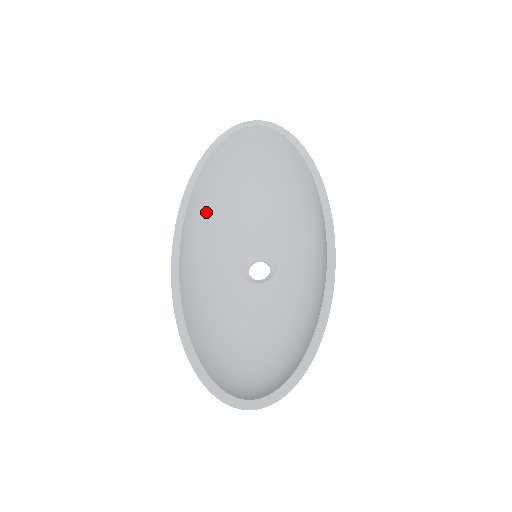
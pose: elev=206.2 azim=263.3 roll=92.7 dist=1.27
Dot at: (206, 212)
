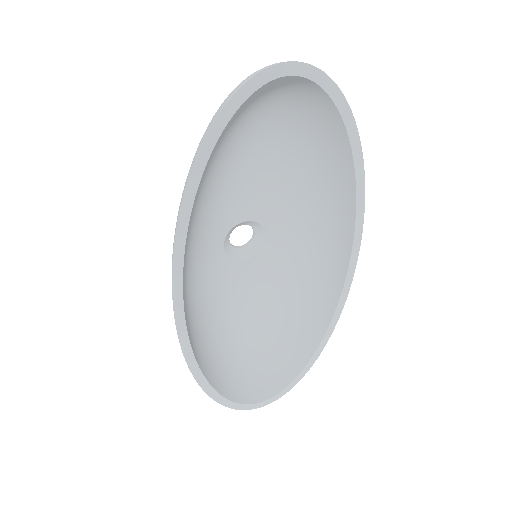
Dot at: (193, 211)
